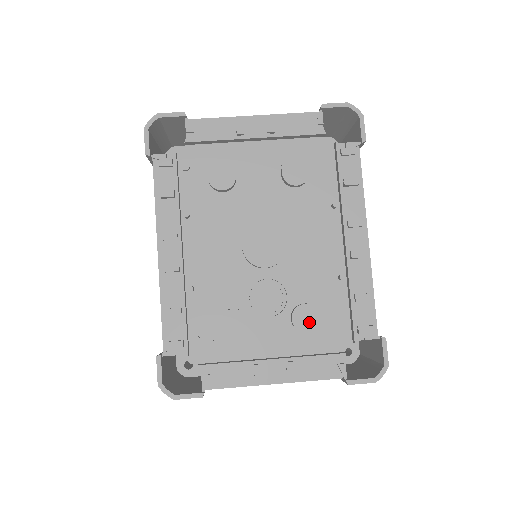
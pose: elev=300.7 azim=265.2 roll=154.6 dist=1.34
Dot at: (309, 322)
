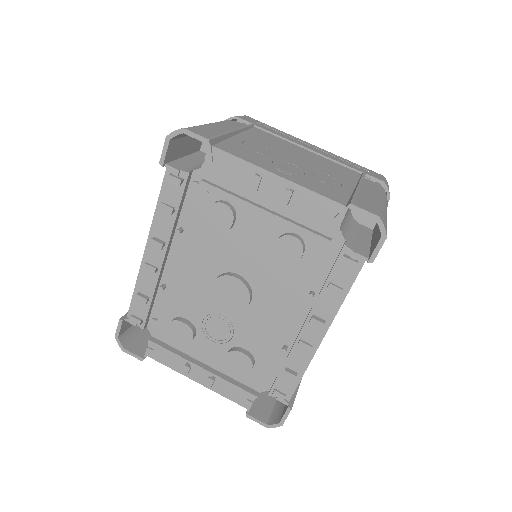
Dot at: (238, 365)
